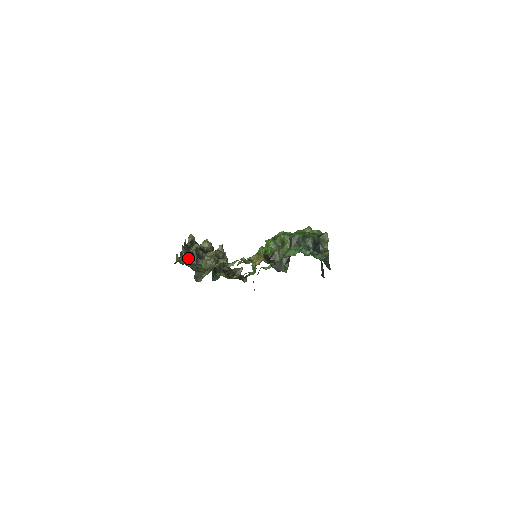
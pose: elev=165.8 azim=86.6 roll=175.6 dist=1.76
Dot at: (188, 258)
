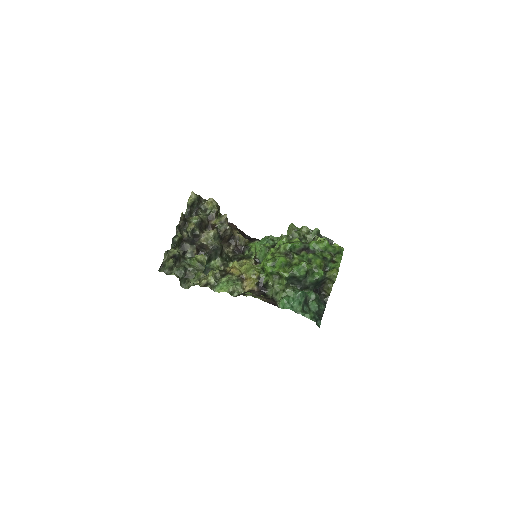
Dot at: (177, 256)
